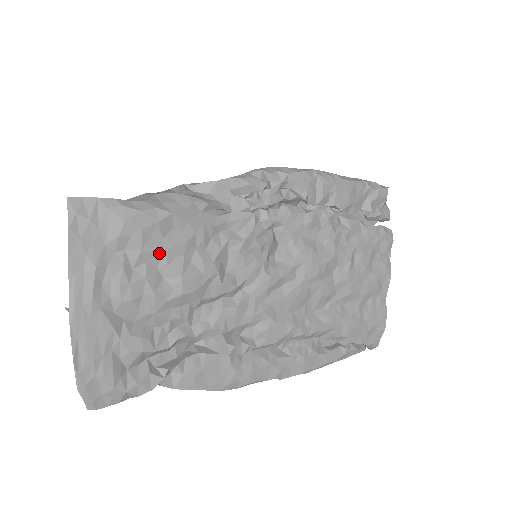
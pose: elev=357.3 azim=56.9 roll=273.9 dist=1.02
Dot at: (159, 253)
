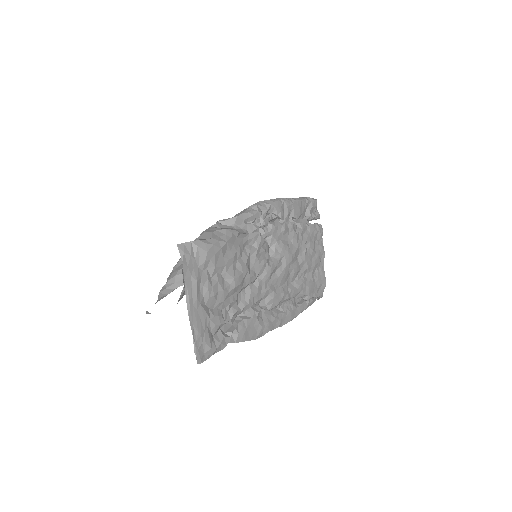
Dot at: (222, 266)
